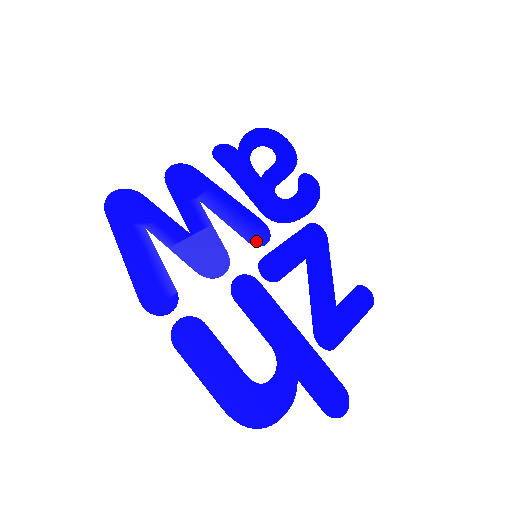
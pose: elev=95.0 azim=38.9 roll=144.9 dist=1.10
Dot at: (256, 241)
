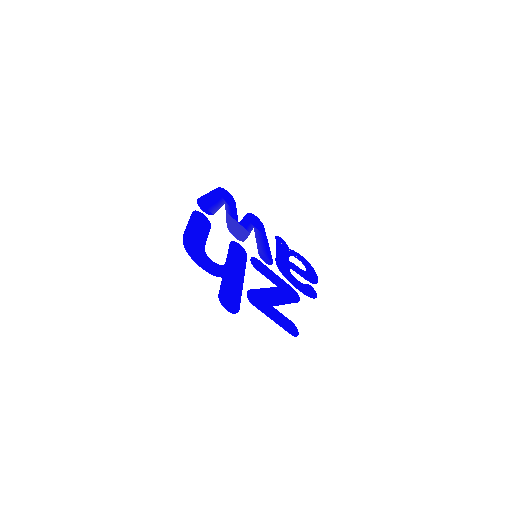
Dot at: (262, 256)
